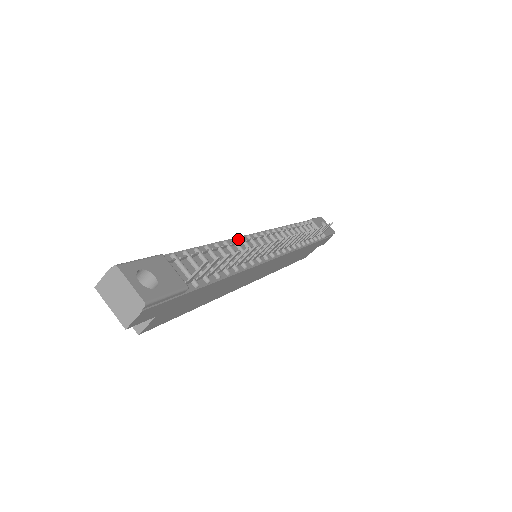
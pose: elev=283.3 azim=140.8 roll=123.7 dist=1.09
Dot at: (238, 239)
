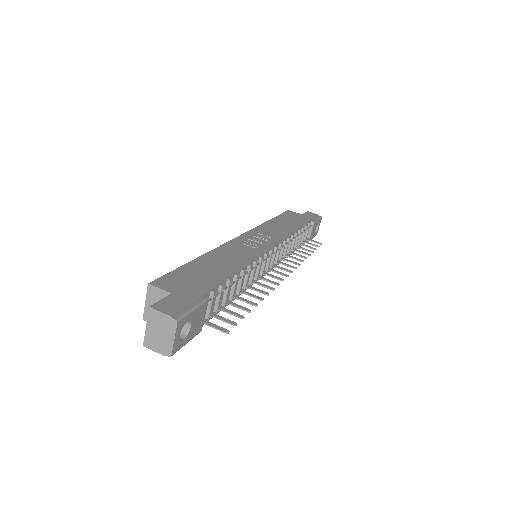
Dot at: (258, 259)
